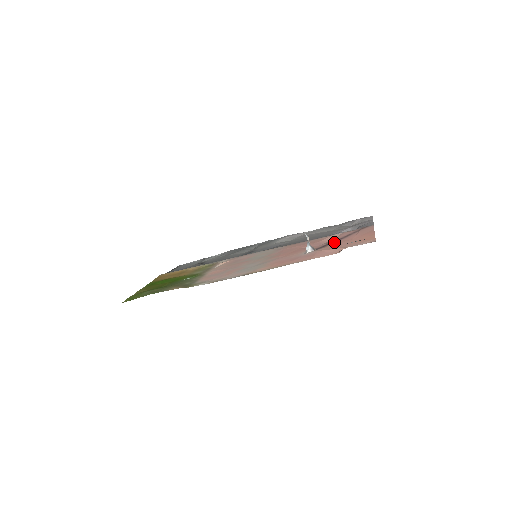
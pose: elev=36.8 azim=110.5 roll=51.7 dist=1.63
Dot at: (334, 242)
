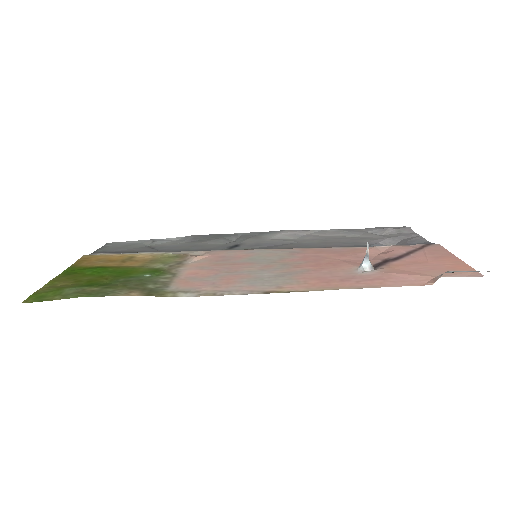
Dot at: (395, 260)
